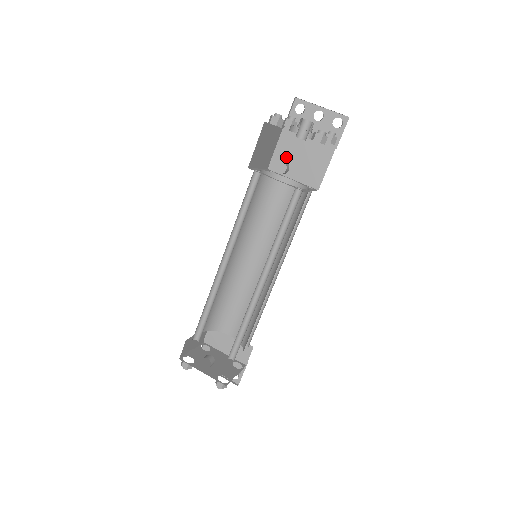
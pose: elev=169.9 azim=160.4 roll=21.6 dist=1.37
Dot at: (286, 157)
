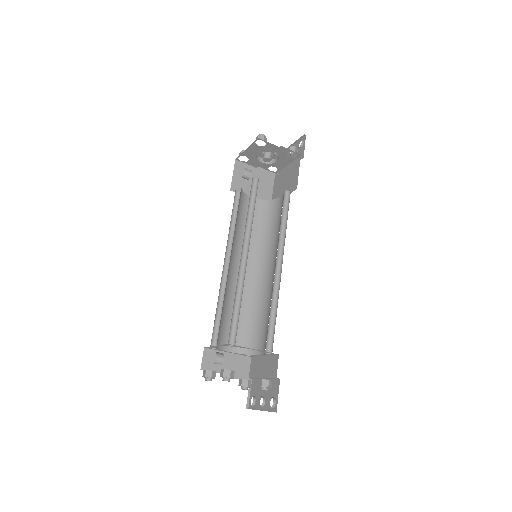
Dot at: (278, 189)
